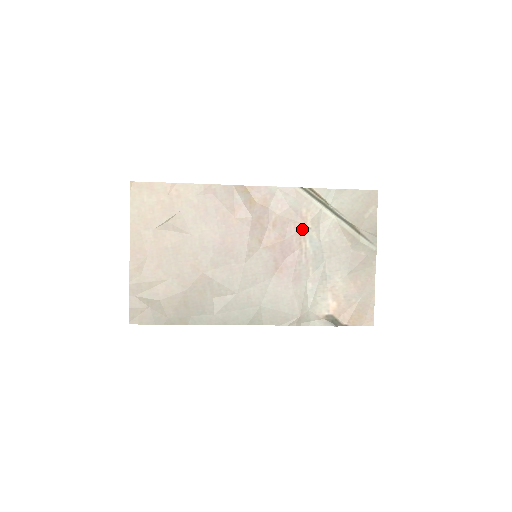
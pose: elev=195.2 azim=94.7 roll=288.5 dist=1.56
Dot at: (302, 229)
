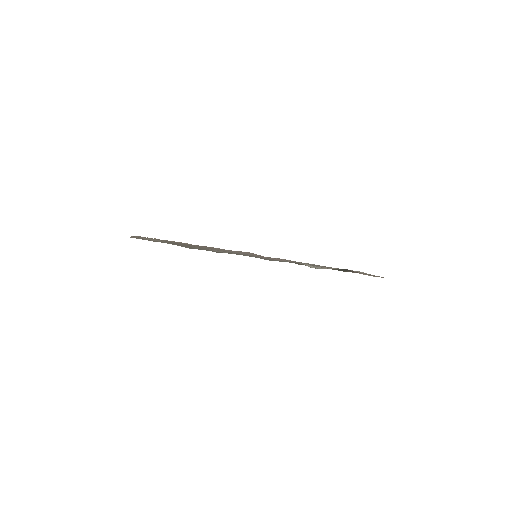
Dot at: occluded
